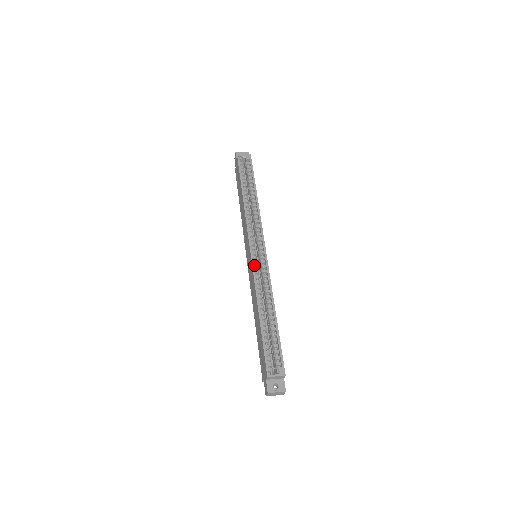
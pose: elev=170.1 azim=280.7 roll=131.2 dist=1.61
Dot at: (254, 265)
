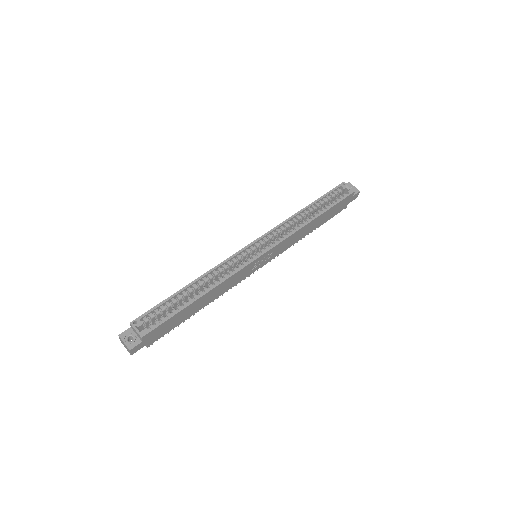
Dot at: (239, 254)
